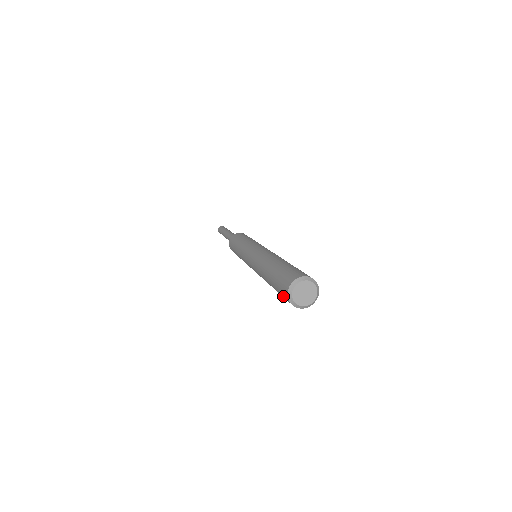
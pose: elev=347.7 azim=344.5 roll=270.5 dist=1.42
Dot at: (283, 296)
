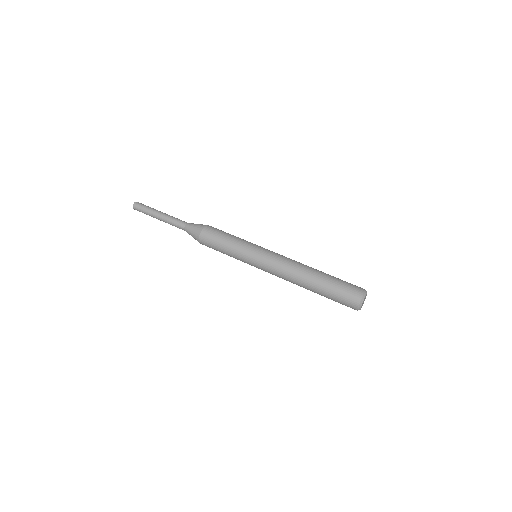
Dot at: (345, 305)
